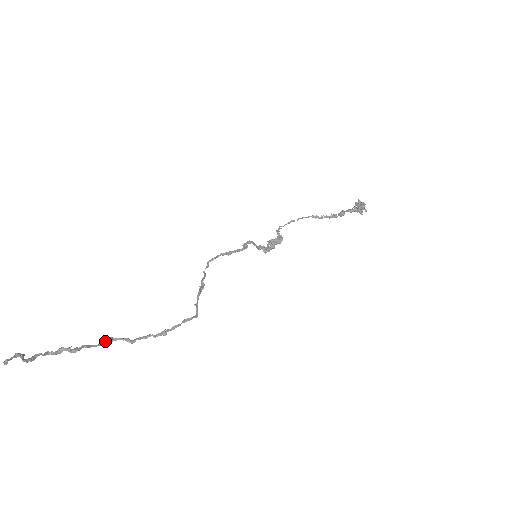
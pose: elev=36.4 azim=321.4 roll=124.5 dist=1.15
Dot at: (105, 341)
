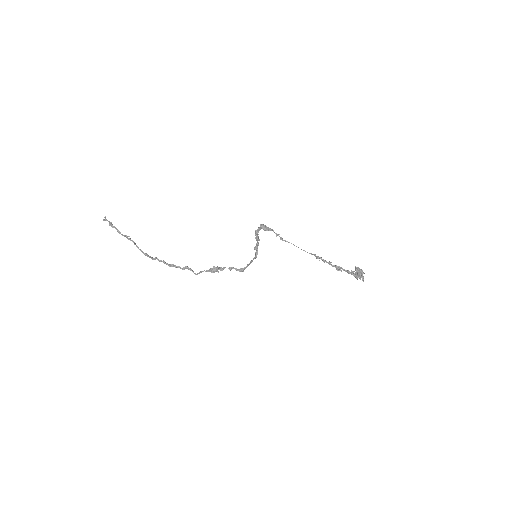
Dot at: occluded
